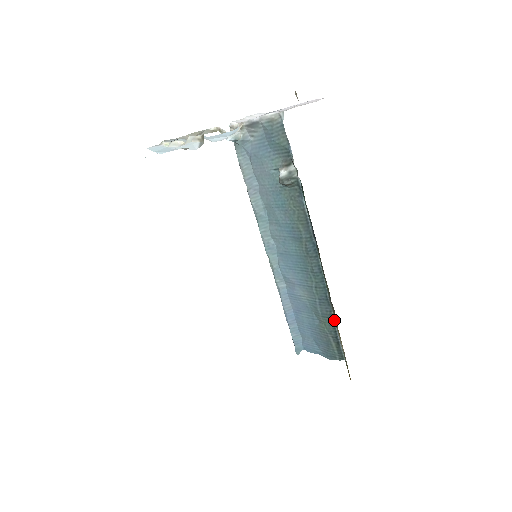
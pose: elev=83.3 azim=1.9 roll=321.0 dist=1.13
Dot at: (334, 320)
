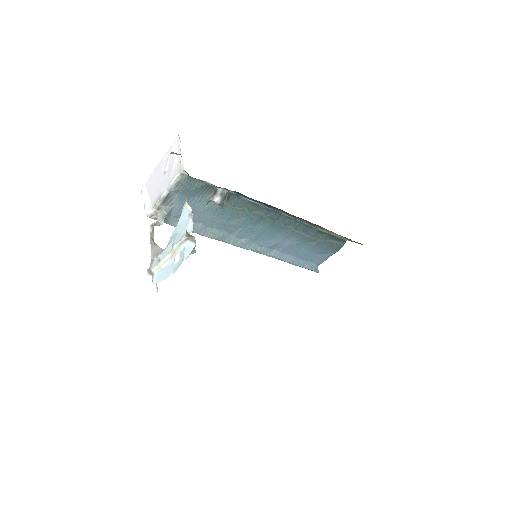
Dot at: (322, 230)
